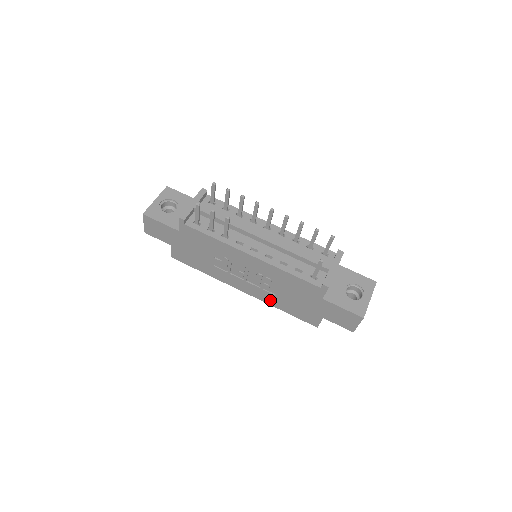
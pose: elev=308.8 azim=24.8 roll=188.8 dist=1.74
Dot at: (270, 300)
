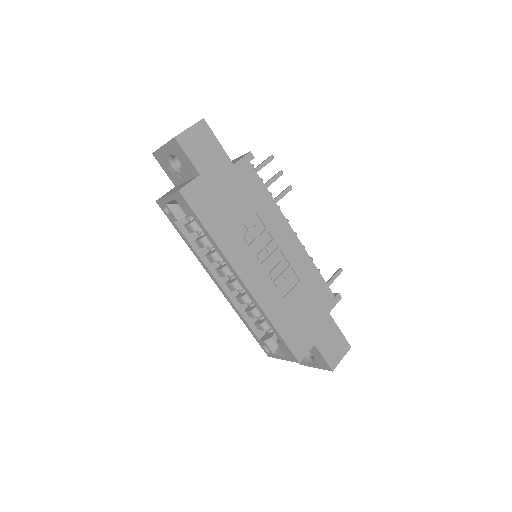
Dot at: (271, 305)
